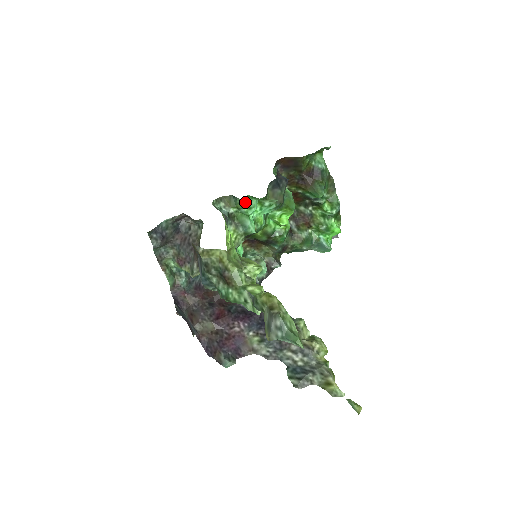
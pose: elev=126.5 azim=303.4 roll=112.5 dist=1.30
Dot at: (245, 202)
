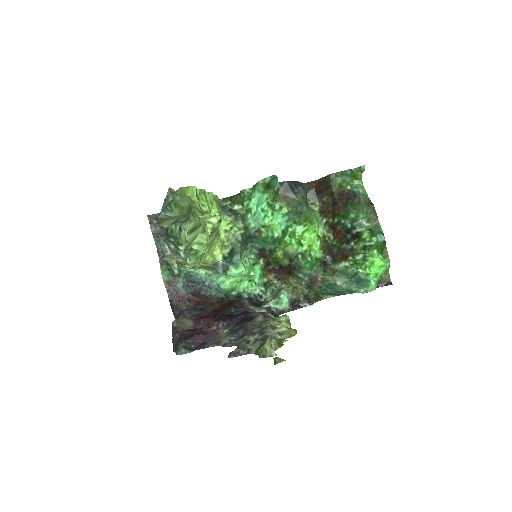
Dot at: (247, 195)
